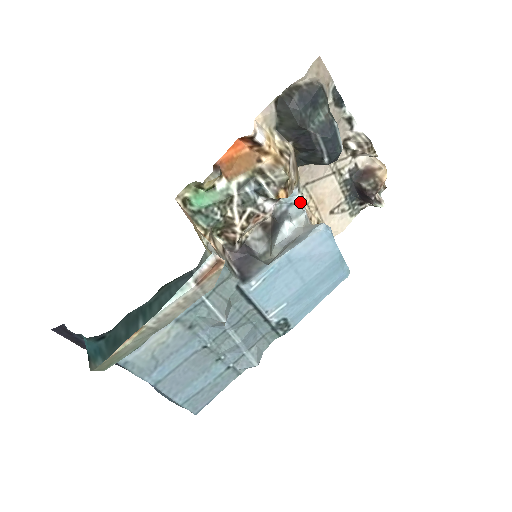
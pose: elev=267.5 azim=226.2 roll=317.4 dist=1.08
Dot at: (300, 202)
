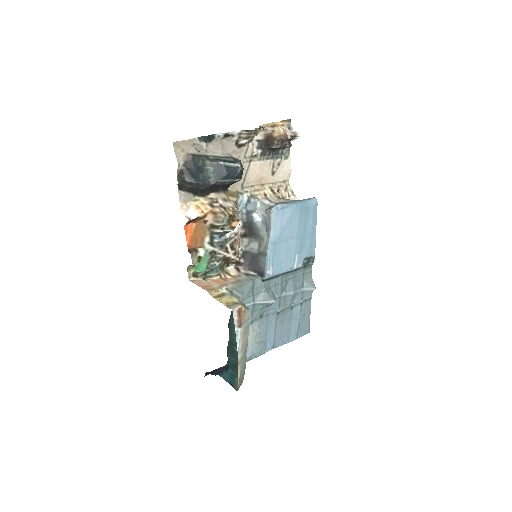
Dot at: (249, 199)
